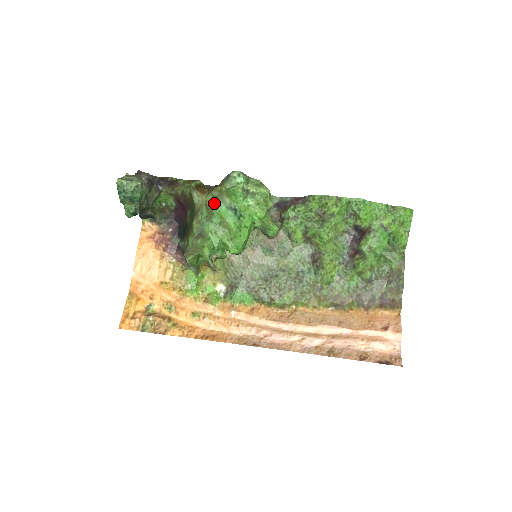
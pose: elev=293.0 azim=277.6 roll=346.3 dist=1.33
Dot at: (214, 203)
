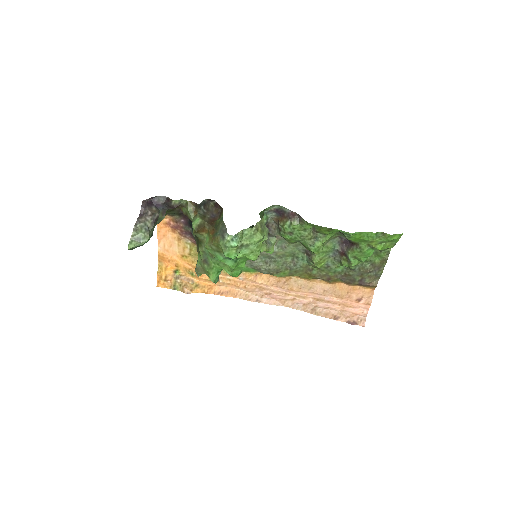
Dot at: (213, 253)
